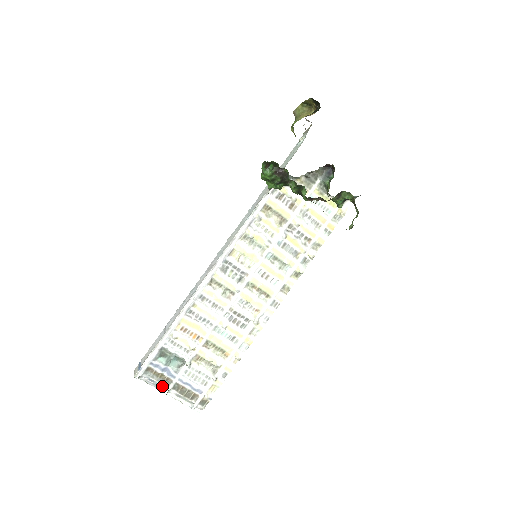
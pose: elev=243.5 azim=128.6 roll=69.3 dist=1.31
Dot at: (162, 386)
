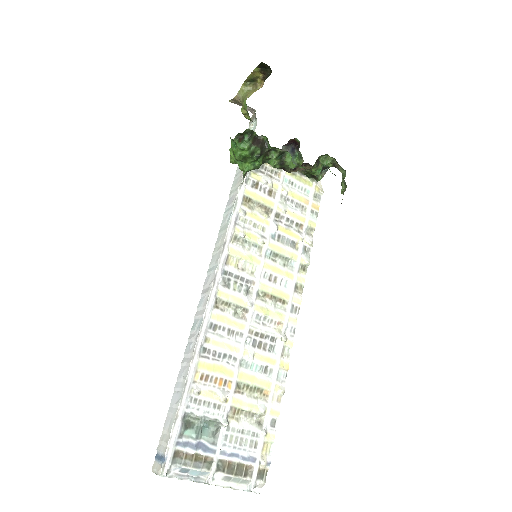
Dot at: (201, 474)
